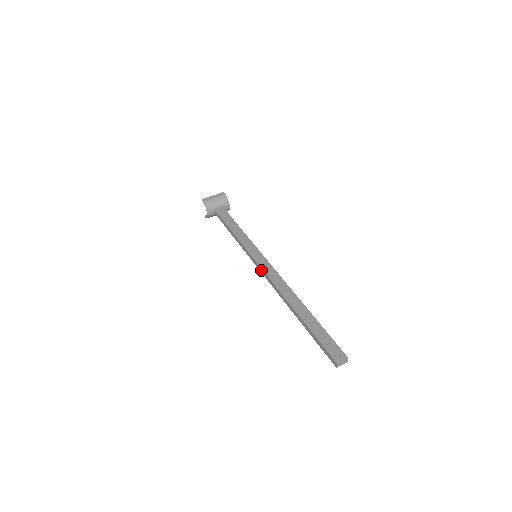
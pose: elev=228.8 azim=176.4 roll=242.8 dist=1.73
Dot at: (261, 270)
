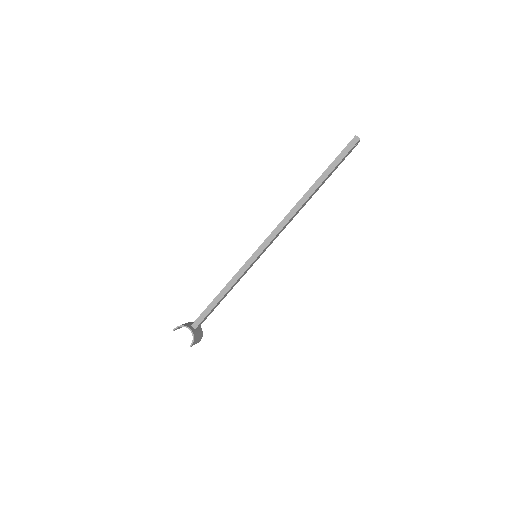
Dot at: (269, 238)
